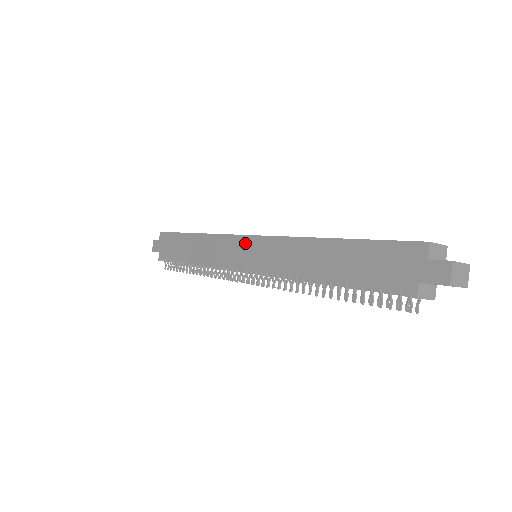
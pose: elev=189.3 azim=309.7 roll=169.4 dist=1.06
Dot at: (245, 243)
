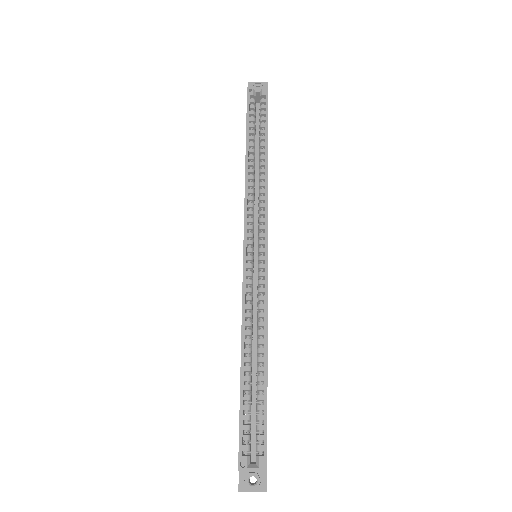
Dot at: occluded
